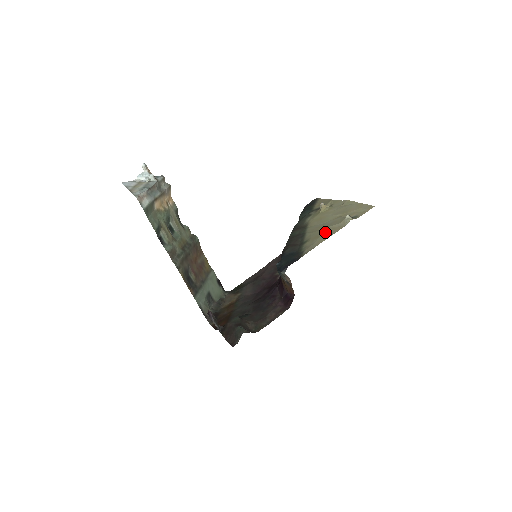
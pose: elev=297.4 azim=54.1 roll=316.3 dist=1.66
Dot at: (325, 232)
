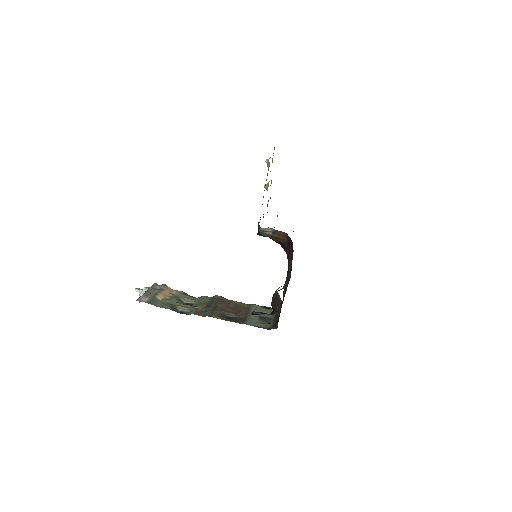
Dot at: occluded
